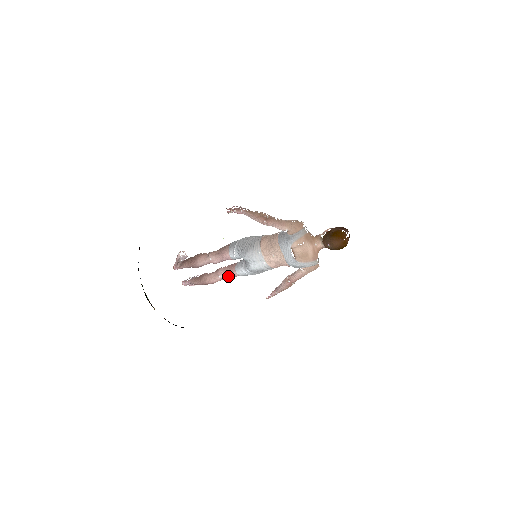
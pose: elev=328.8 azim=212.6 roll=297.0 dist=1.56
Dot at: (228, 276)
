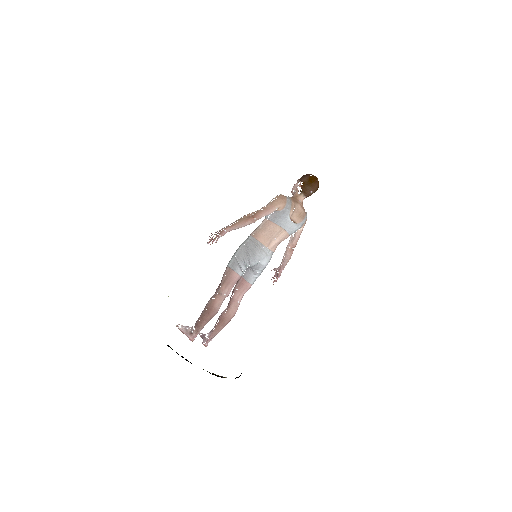
Dot at: (243, 295)
